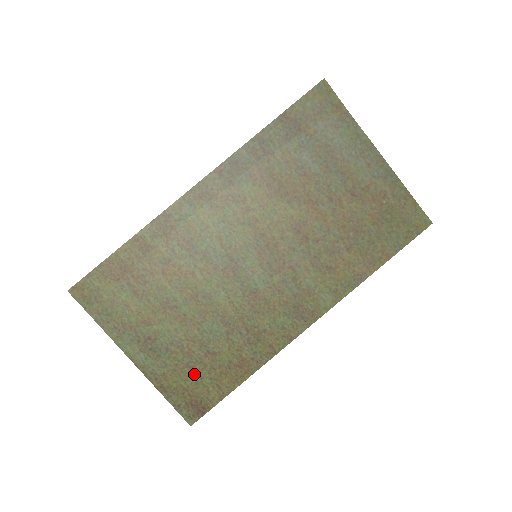
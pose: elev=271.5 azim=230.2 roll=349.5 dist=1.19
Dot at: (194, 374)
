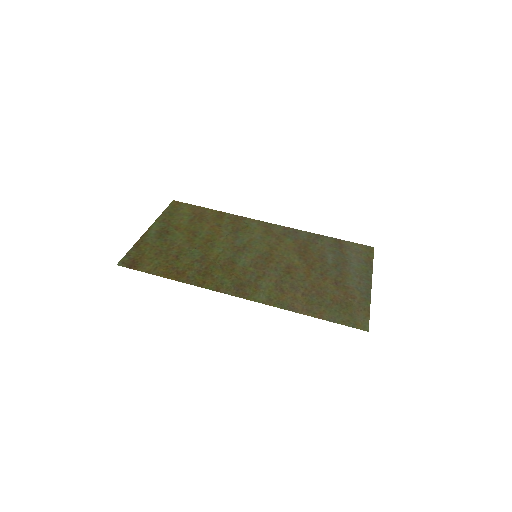
Dot at: (157, 255)
